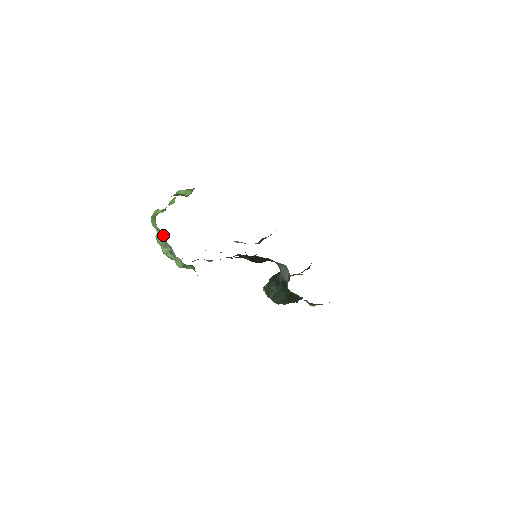
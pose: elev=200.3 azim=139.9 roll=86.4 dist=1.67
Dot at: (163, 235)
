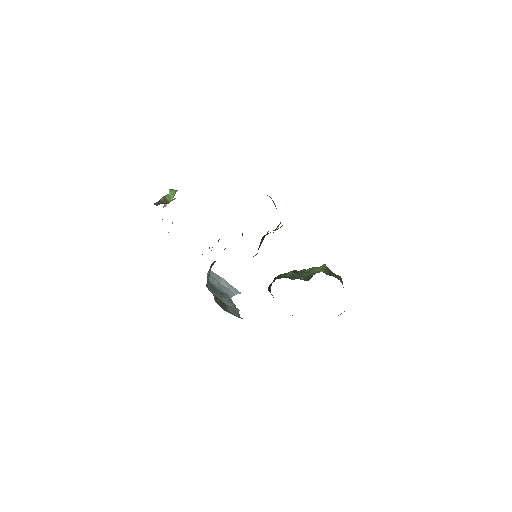
Dot at: occluded
